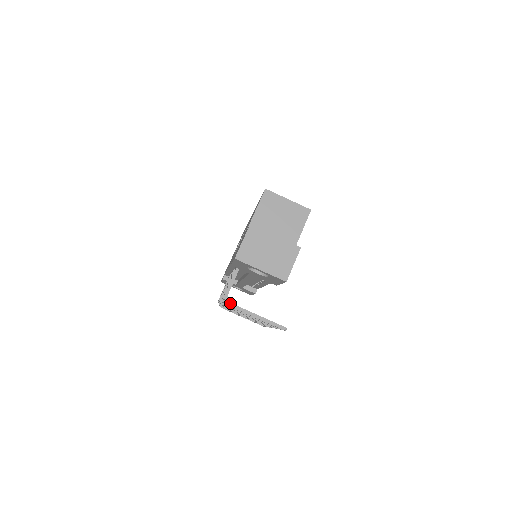
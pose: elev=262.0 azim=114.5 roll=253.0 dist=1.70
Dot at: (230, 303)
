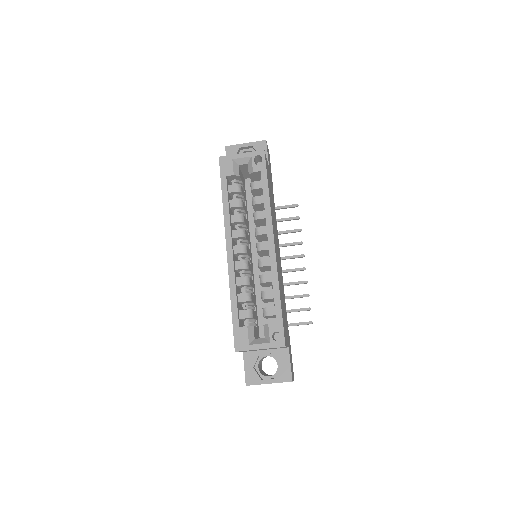
Dot at: occluded
